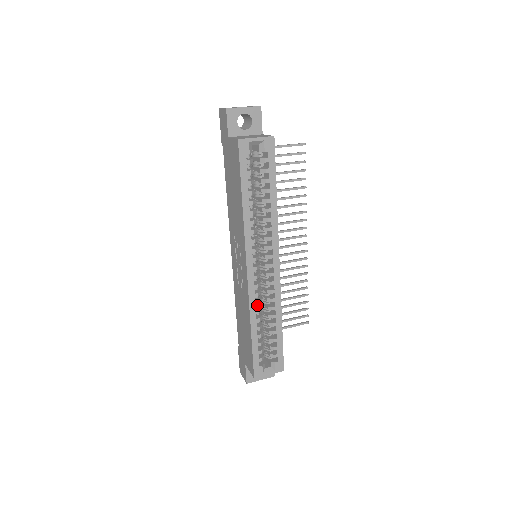
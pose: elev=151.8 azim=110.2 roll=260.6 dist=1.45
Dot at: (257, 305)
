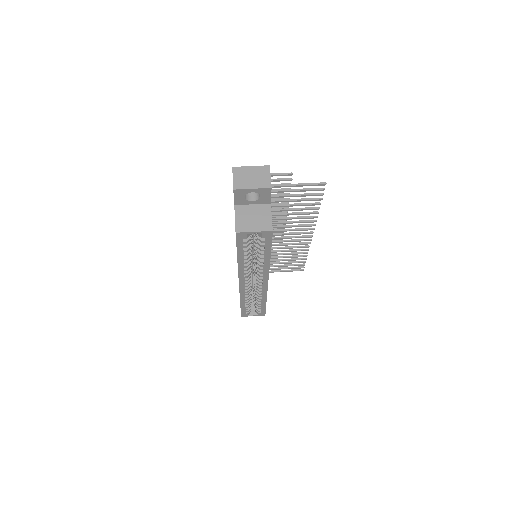
Dot at: occluded
